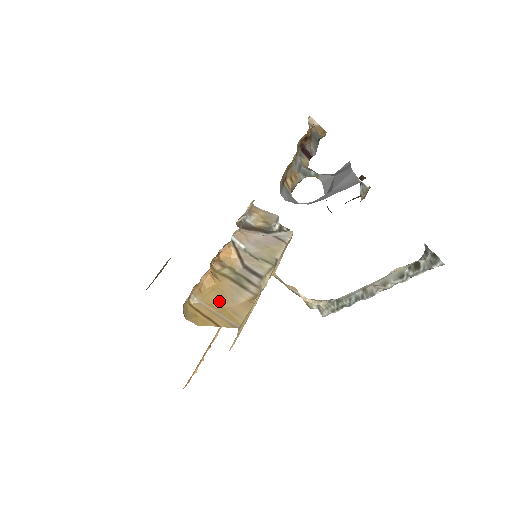
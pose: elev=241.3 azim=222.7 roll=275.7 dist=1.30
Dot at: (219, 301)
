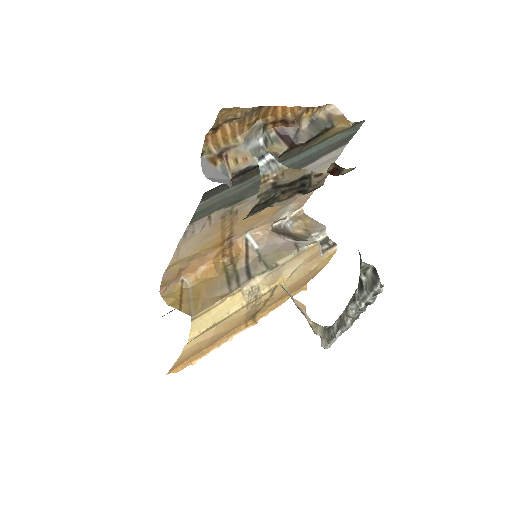
Dot at: (202, 291)
